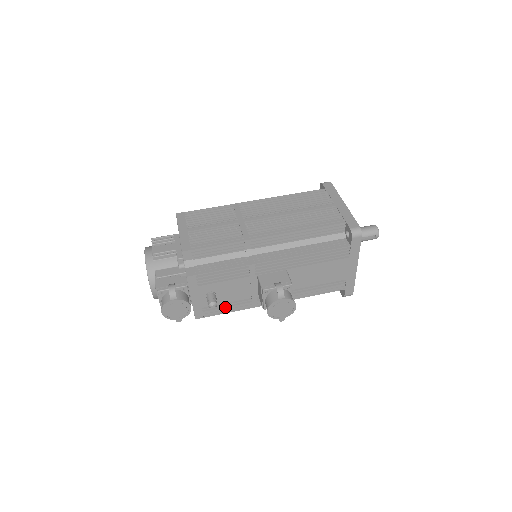
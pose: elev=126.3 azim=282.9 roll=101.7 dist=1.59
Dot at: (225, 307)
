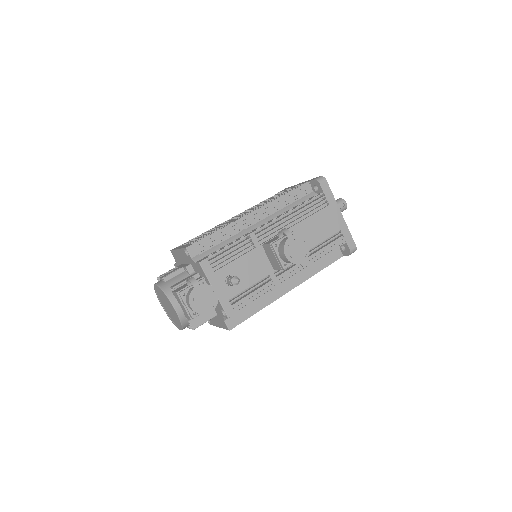
Dot at: (250, 294)
